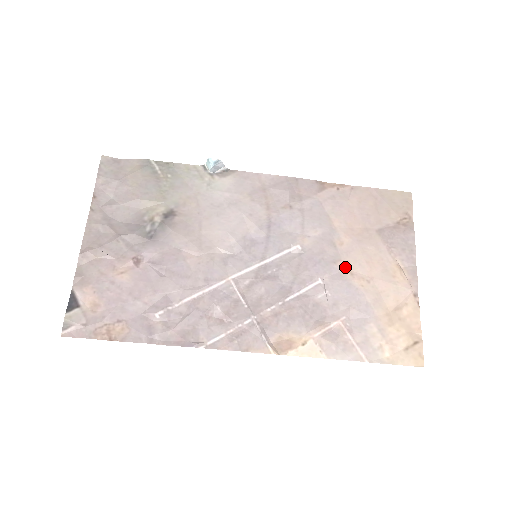
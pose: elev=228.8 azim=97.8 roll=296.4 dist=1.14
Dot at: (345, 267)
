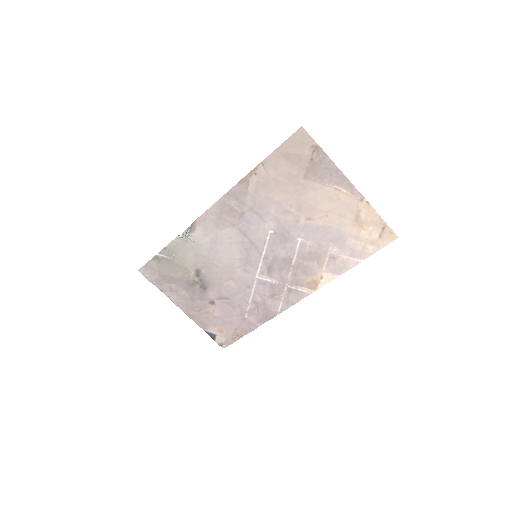
Dot at: (306, 218)
